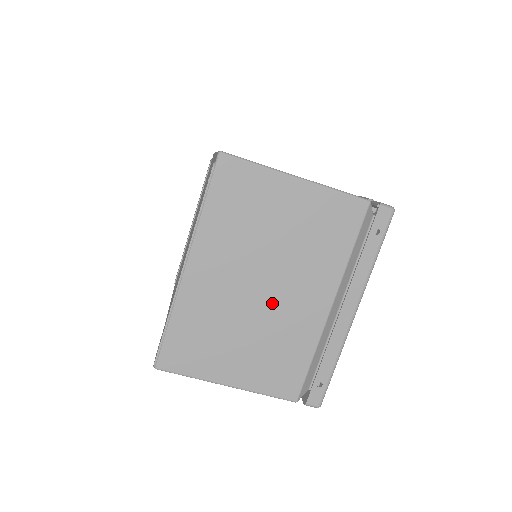
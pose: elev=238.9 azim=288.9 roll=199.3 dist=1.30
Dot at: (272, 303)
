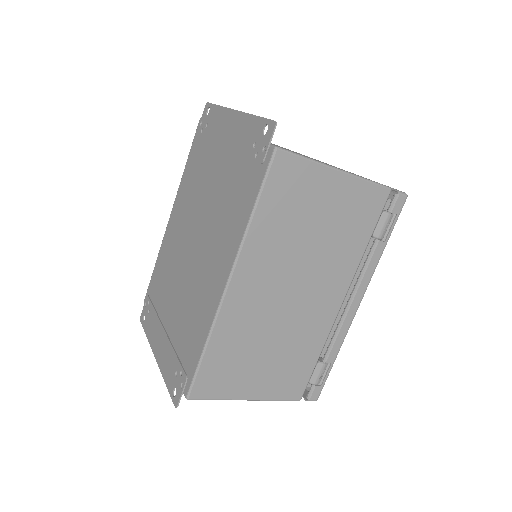
Dot at: occluded
